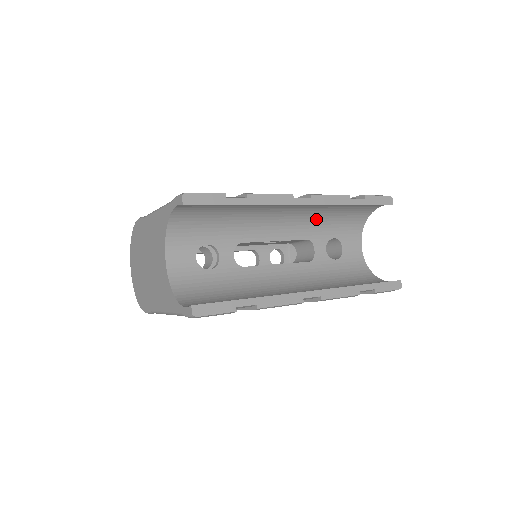
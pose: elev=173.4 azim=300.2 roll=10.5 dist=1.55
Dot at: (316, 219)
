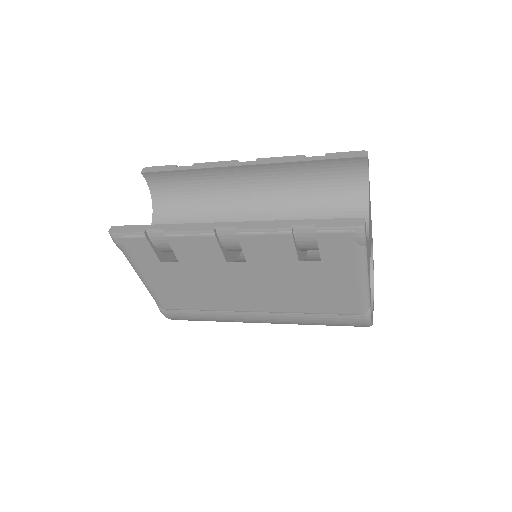
Dot at: (295, 198)
